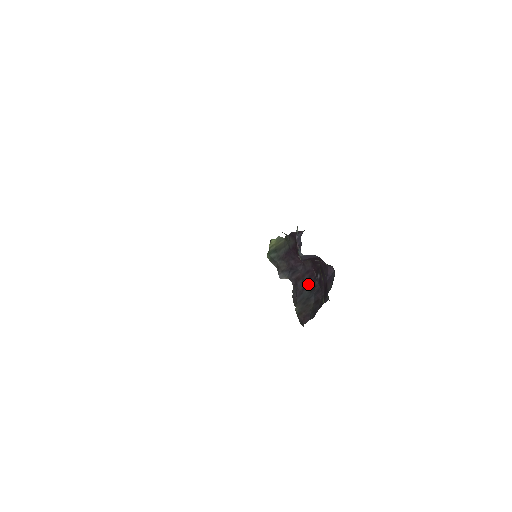
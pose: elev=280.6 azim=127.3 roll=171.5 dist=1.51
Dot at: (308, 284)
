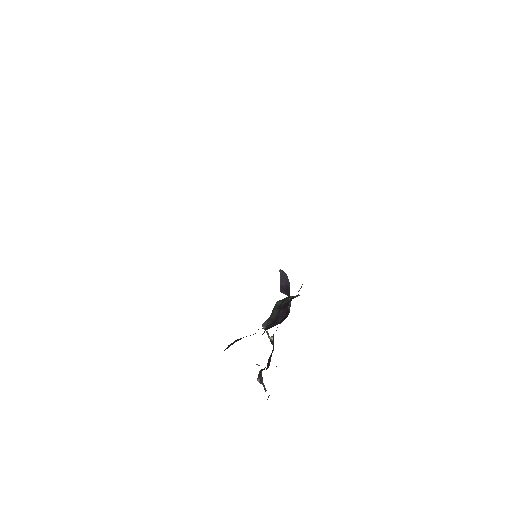
Dot at: occluded
